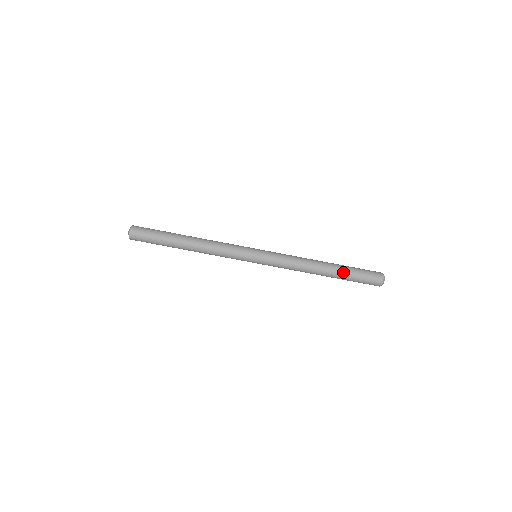
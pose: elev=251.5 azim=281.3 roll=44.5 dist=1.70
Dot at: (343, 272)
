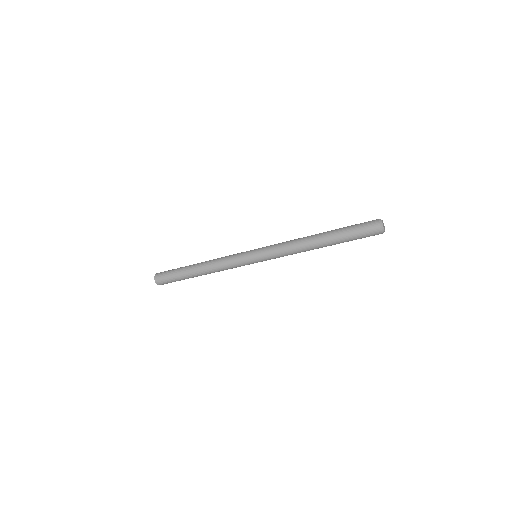
Dot at: (338, 243)
